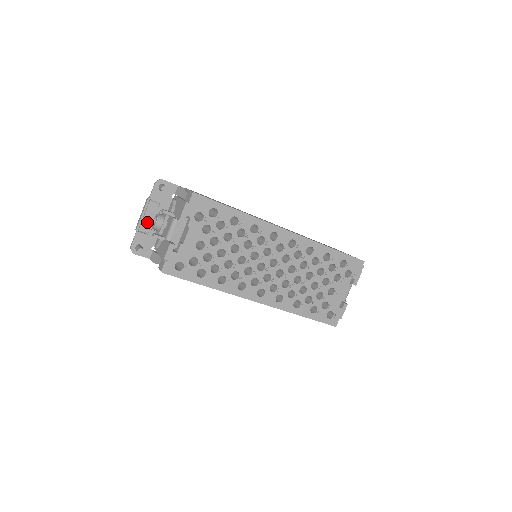
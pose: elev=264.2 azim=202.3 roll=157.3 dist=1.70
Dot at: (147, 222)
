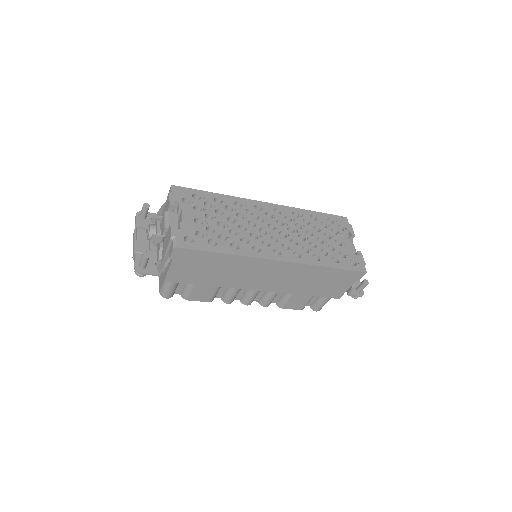
Dot at: (141, 244)
